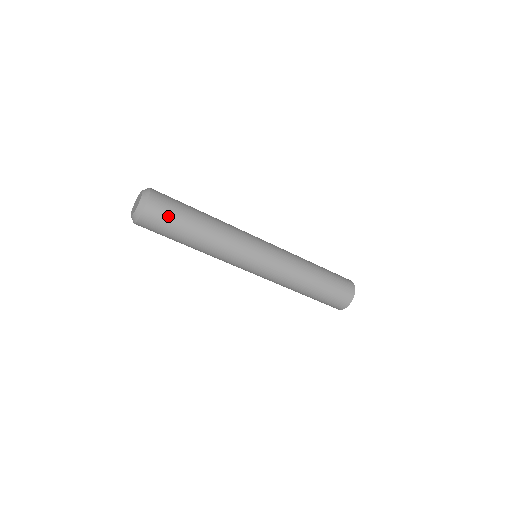
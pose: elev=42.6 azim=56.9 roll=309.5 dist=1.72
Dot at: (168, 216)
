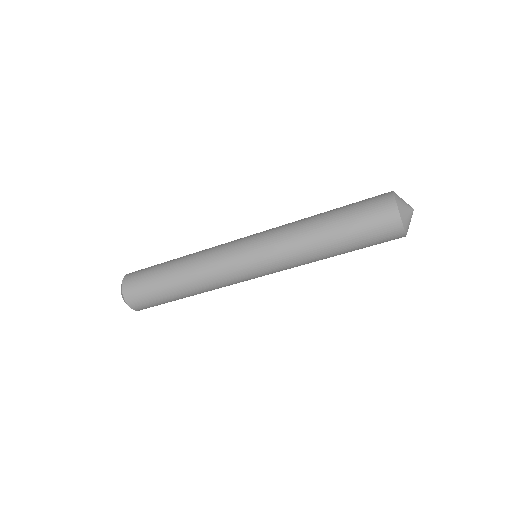
Dot at: (149, 300)
